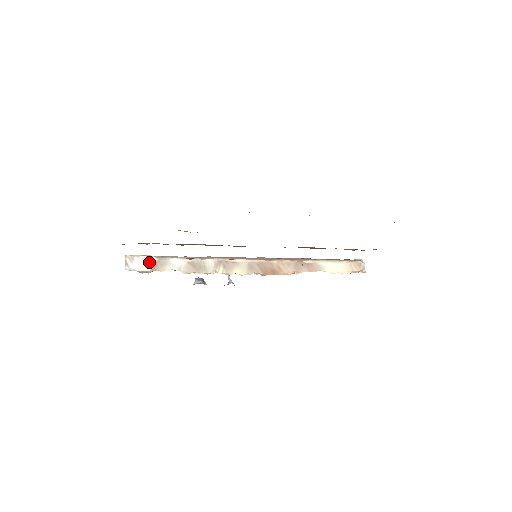
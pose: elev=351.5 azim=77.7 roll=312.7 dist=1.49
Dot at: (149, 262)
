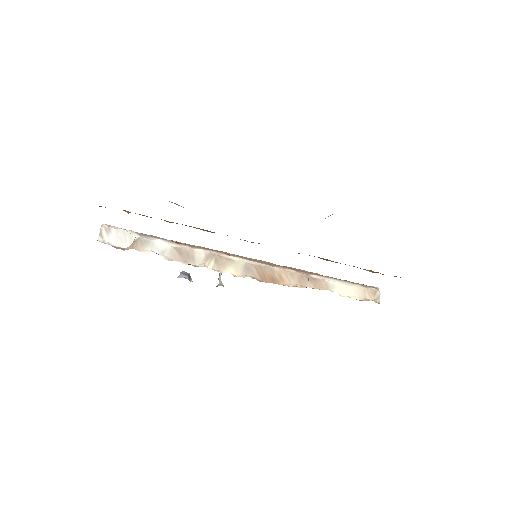
Dot at: (128, 238)
